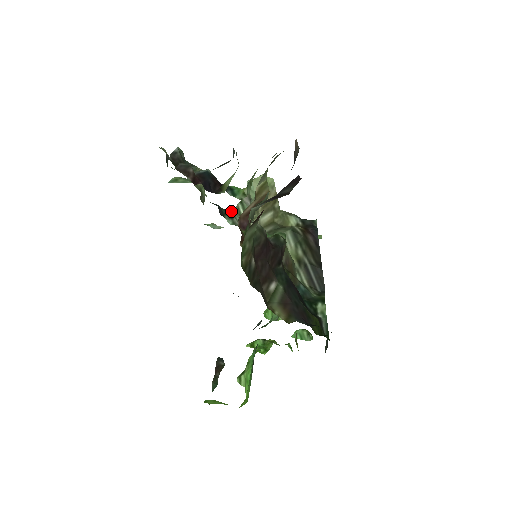
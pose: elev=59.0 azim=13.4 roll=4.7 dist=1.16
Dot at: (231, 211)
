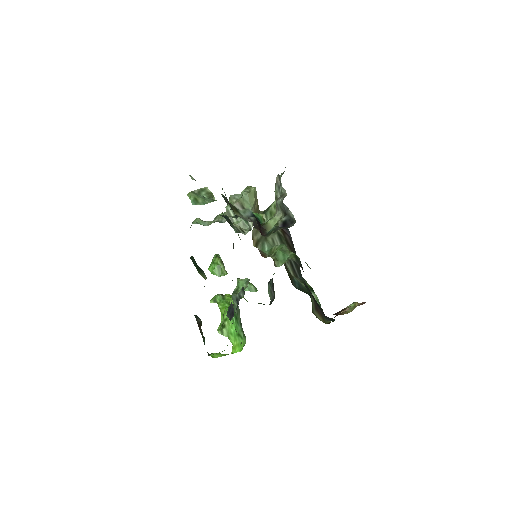
Dot at: (227, 216)
